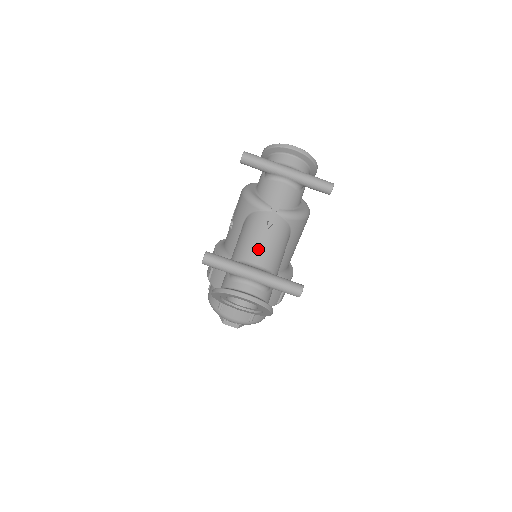
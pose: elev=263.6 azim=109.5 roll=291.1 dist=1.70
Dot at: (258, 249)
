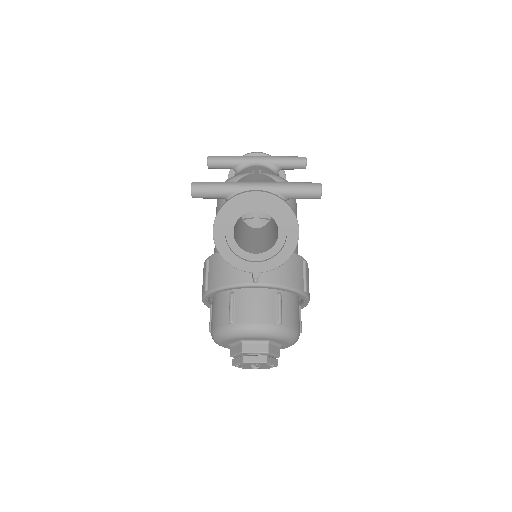
Dot at: occluded
